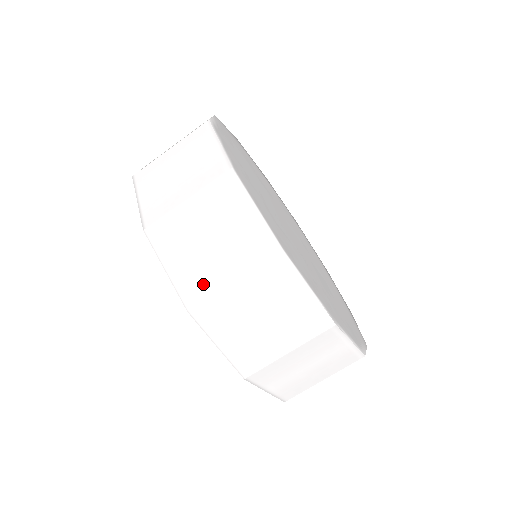
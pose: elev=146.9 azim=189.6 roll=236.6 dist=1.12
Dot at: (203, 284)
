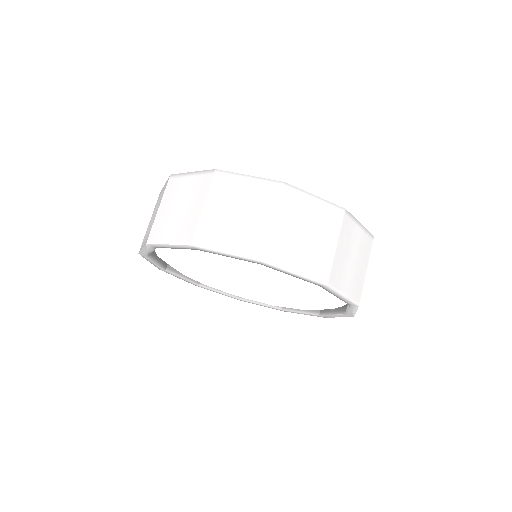
Dot at: (323, 262)
